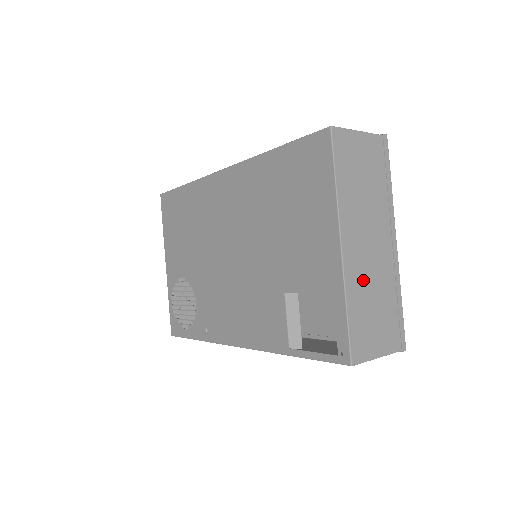
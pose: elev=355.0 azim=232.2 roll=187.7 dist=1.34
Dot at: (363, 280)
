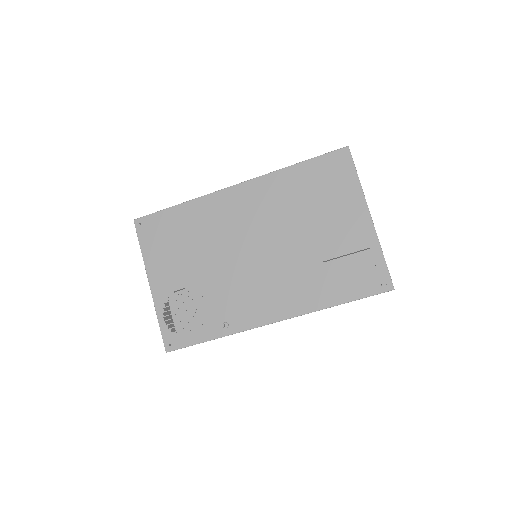
Dot at: occluded
